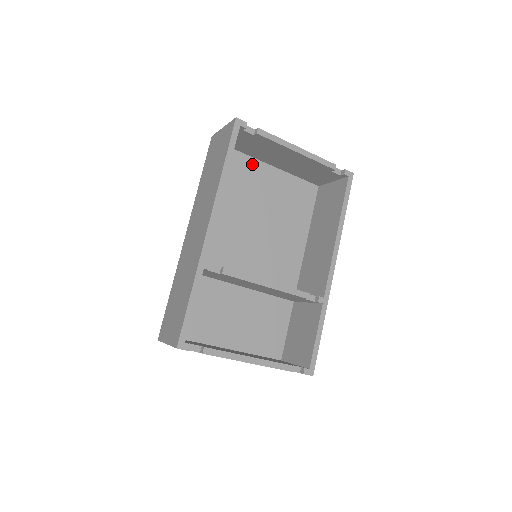
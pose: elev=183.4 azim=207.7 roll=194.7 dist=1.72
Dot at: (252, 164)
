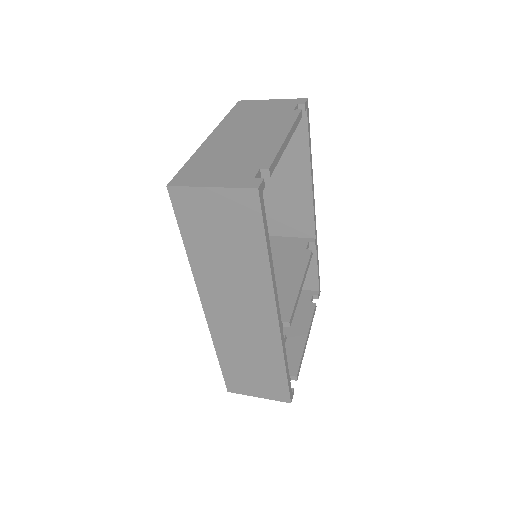
Dot at: occluded
